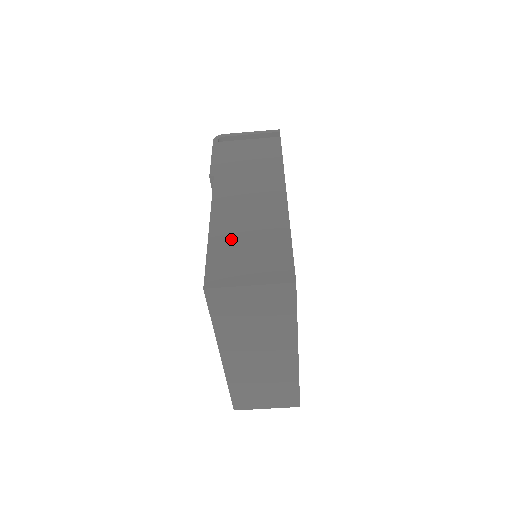
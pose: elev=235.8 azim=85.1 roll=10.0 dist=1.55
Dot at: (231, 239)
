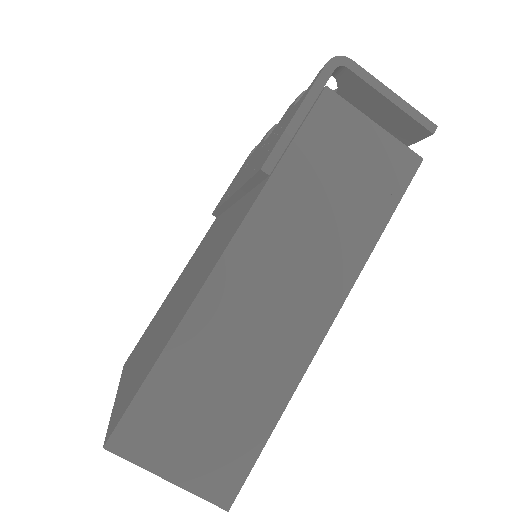
Dot at: (199, 367)
